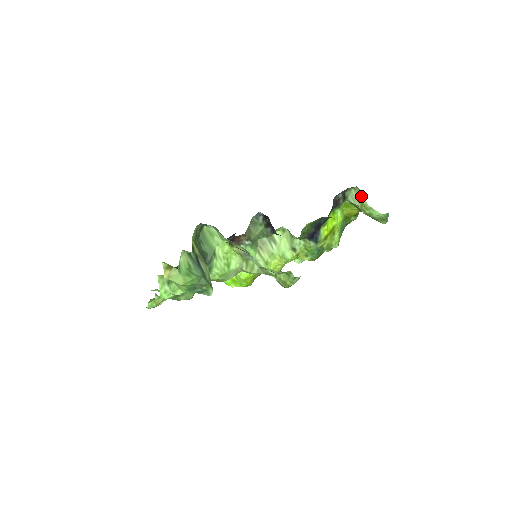
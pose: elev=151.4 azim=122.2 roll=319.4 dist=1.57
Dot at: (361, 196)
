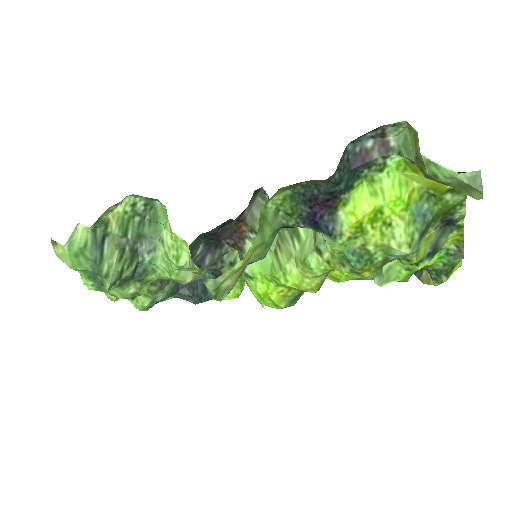
Dot at: (416, 140)
